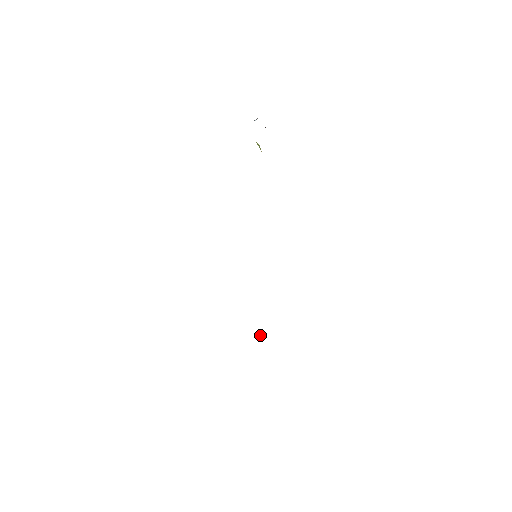
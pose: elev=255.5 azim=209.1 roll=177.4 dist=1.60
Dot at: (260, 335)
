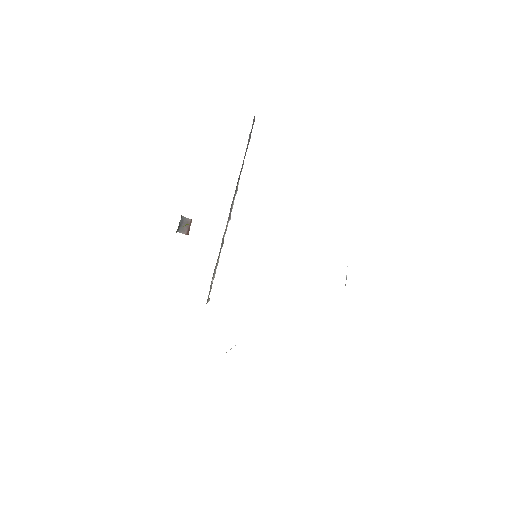
Dot at: (345, 284)
